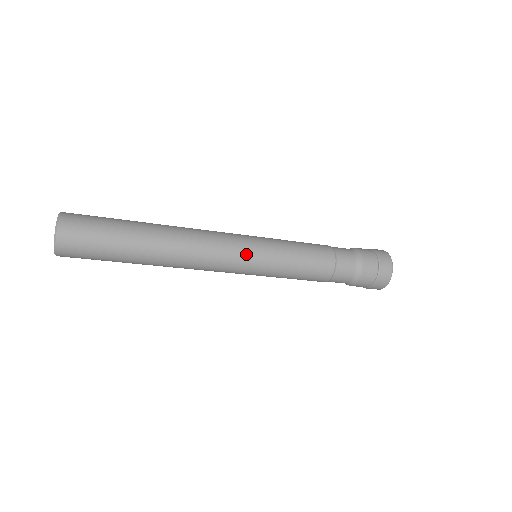
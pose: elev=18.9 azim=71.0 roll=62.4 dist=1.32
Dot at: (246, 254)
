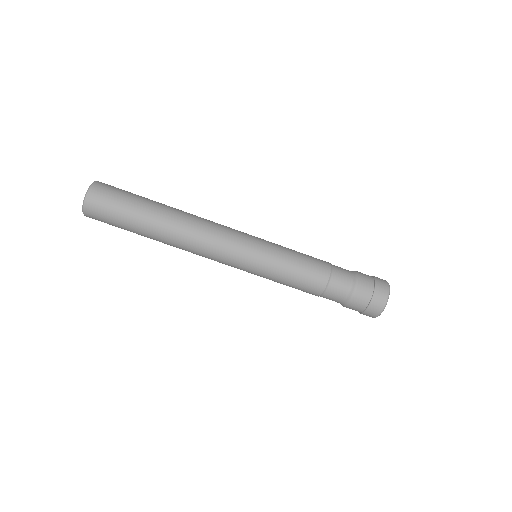
Dot at: (247, 236)
